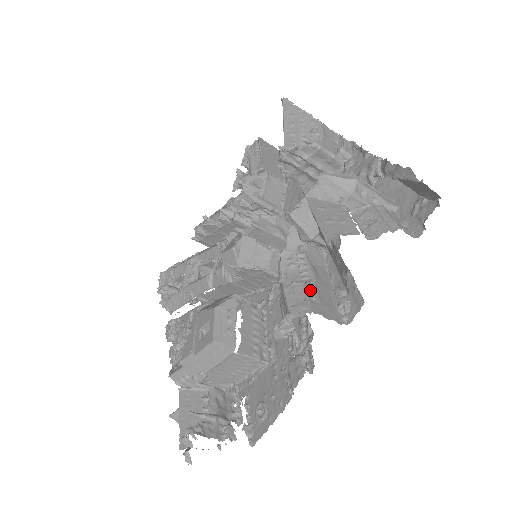
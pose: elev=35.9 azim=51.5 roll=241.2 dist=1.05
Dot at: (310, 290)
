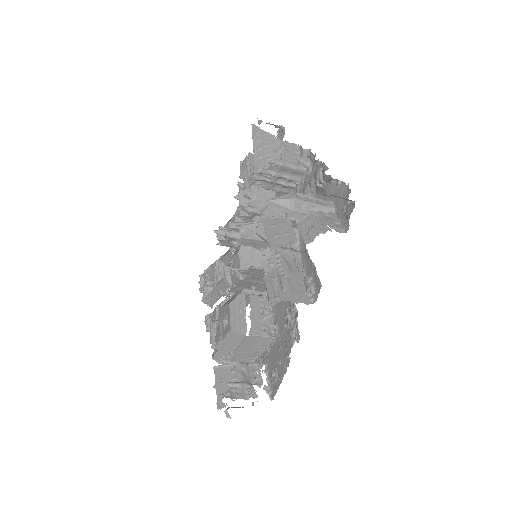
Dot at: (282, 283)
